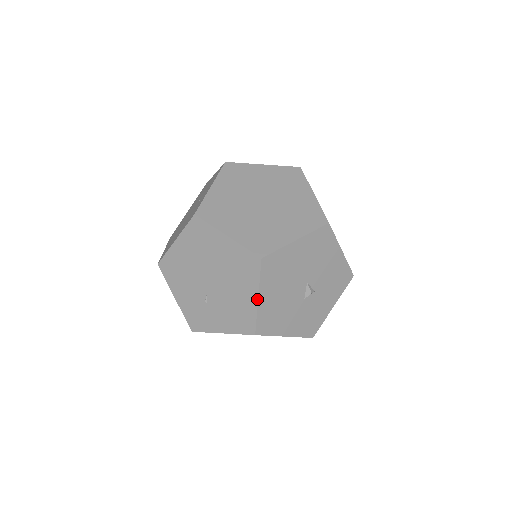
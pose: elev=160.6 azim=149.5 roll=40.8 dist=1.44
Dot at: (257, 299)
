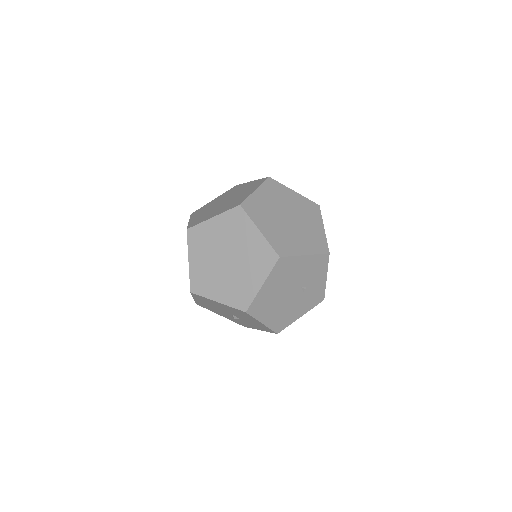
Dot at: (193, 298)
